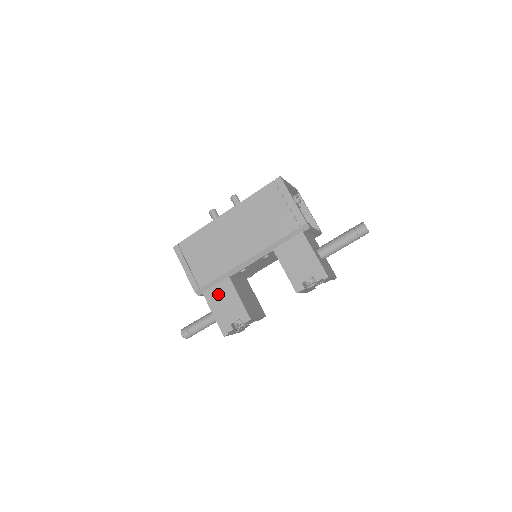
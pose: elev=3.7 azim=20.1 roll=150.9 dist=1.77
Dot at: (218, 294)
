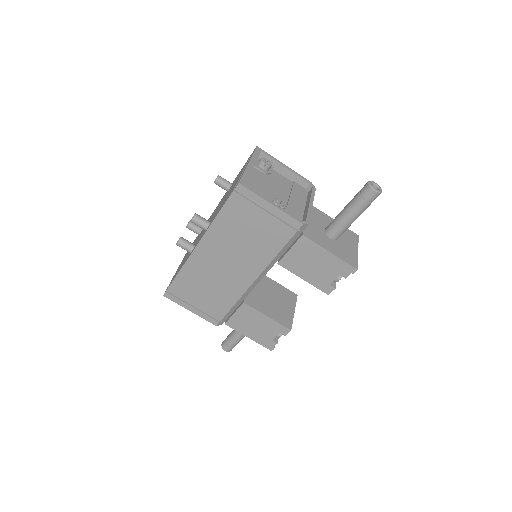
Dot at: (242, 321)
